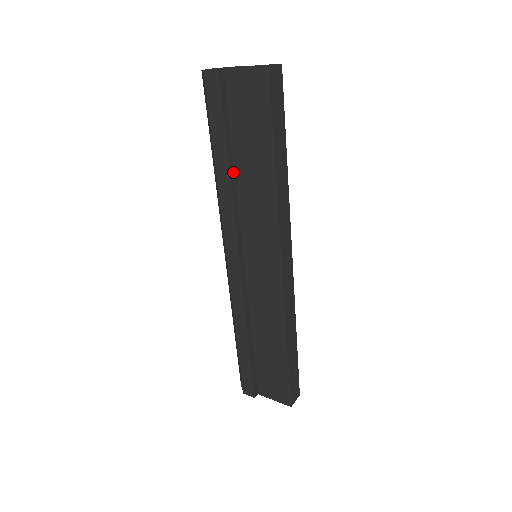
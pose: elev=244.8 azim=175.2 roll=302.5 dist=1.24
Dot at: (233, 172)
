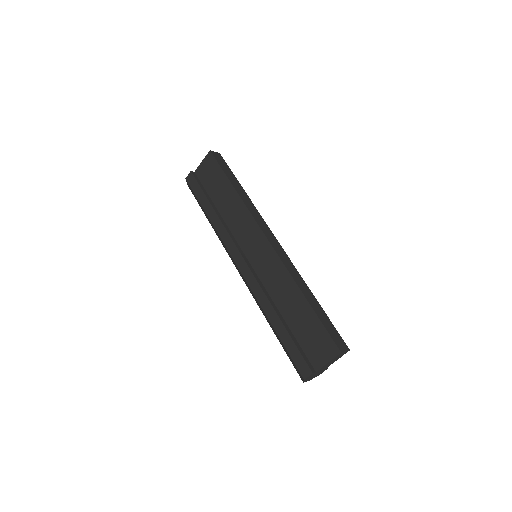
Dot at: (218, 213)
